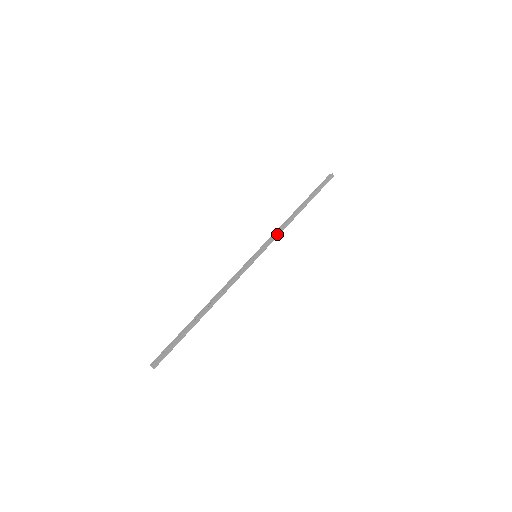
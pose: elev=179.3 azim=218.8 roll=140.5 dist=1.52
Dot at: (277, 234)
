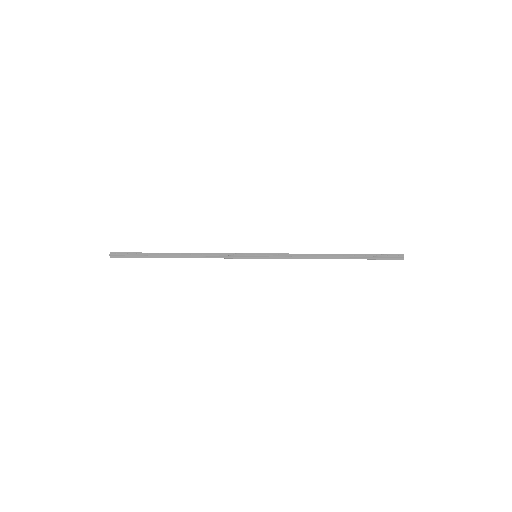
Dot at: (291, 257)
